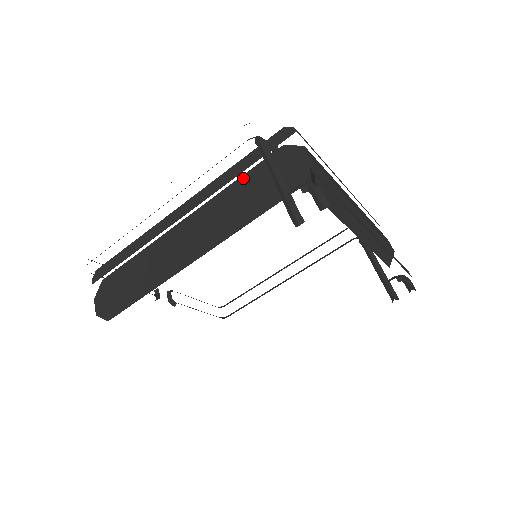
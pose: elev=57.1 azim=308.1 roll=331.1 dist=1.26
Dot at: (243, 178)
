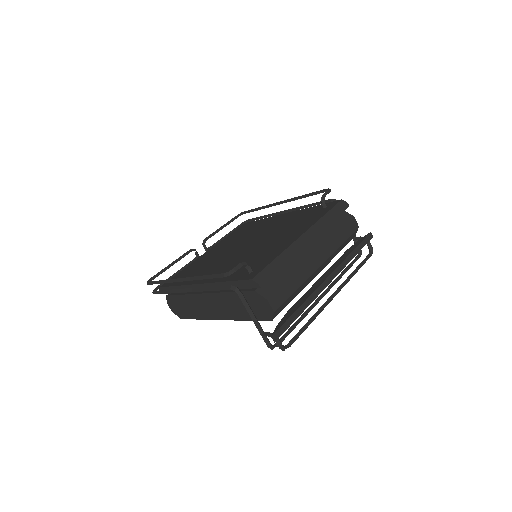
Dot at: (234, 294)
